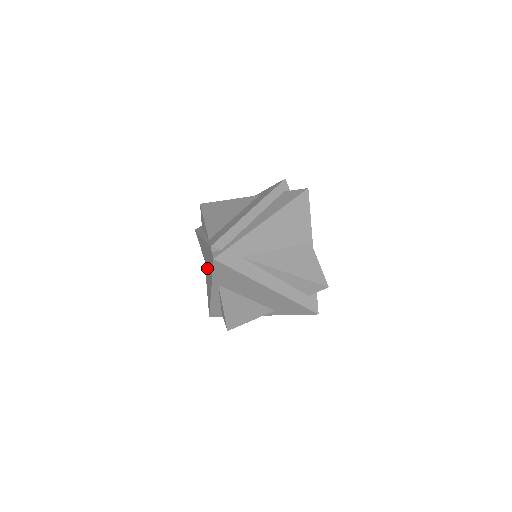
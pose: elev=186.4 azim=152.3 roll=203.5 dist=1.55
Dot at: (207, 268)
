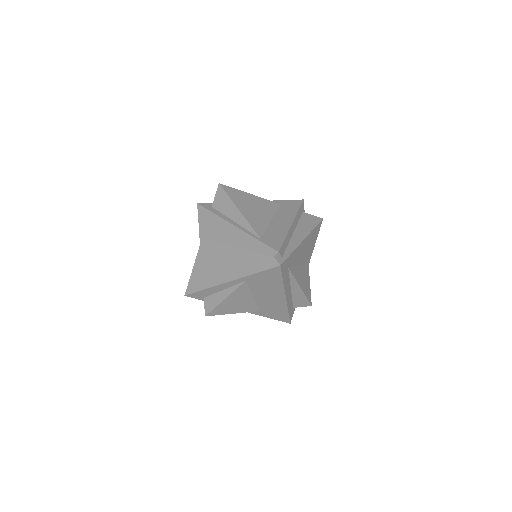
Dot at: (220, 254)
